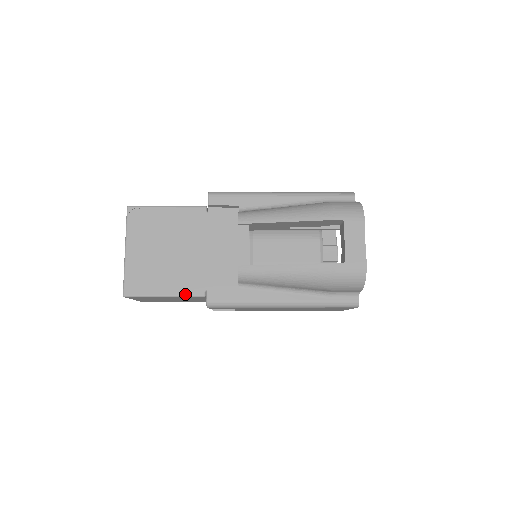
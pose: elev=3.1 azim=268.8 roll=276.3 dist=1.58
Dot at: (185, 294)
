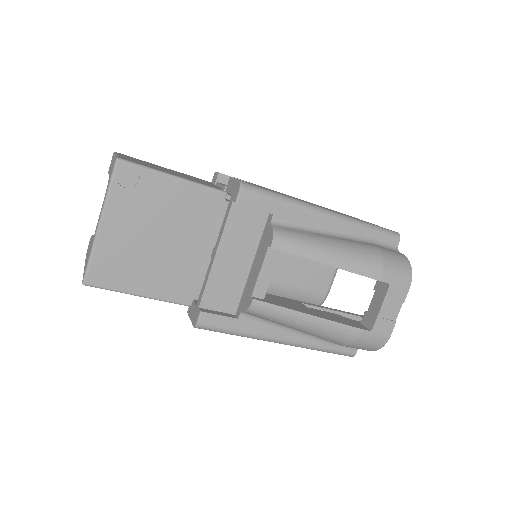
Dot at: (167, 299)
